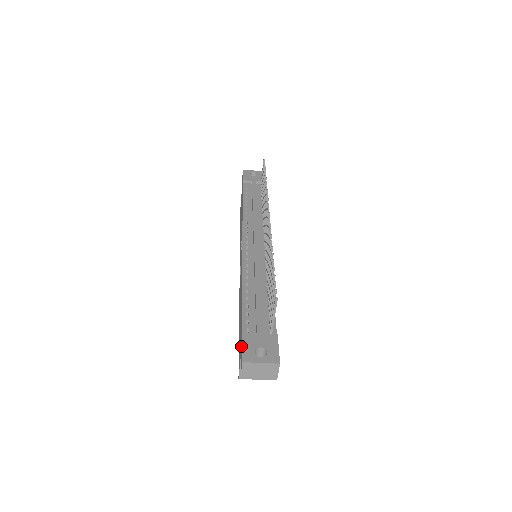
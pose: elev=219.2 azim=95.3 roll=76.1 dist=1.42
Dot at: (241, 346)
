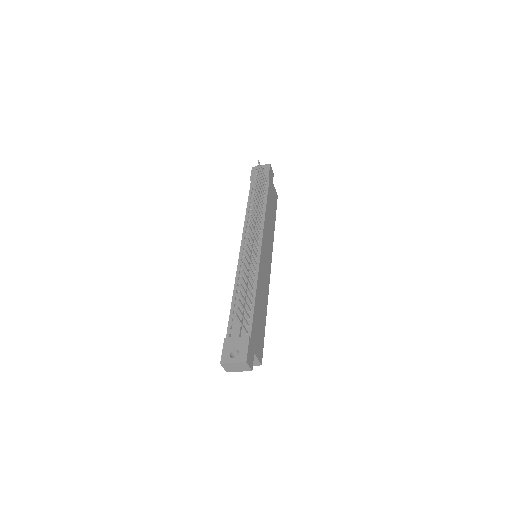
Dot at: occluded
